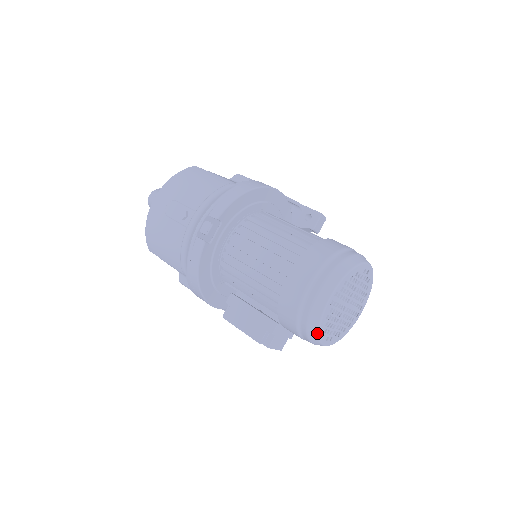
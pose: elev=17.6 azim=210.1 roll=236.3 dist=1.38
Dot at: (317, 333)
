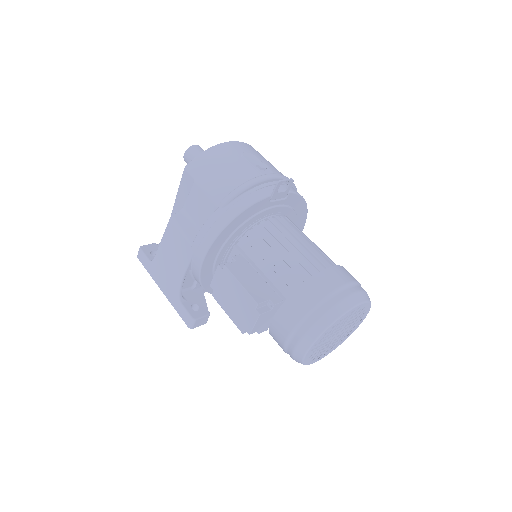
Dot at: (327, 326)
